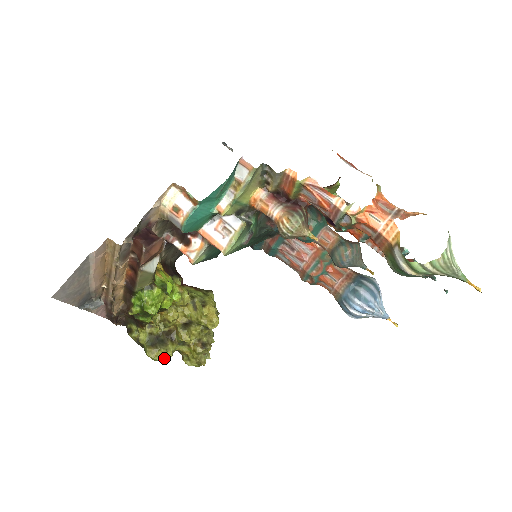
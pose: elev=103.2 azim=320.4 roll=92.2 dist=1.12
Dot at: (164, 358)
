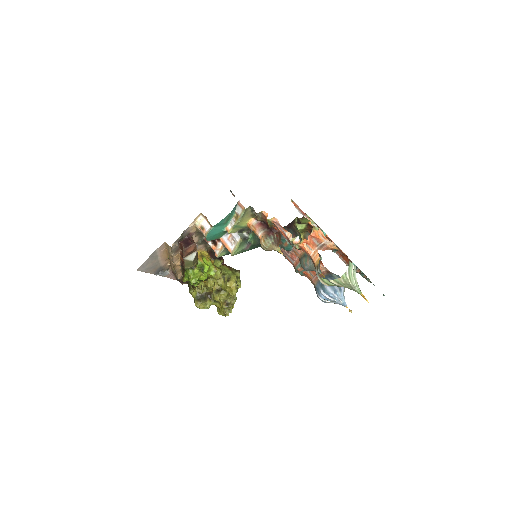
Dot at: (204, 308)
